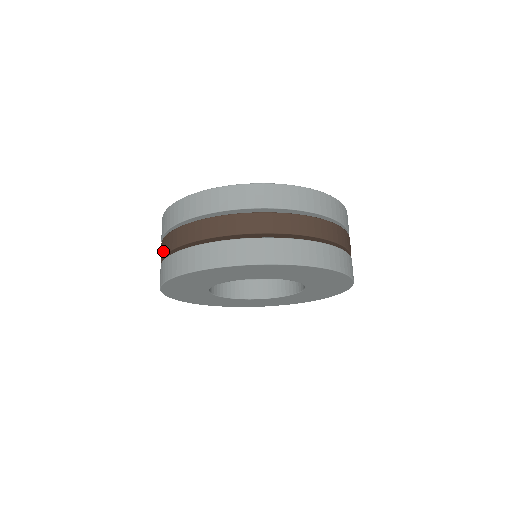
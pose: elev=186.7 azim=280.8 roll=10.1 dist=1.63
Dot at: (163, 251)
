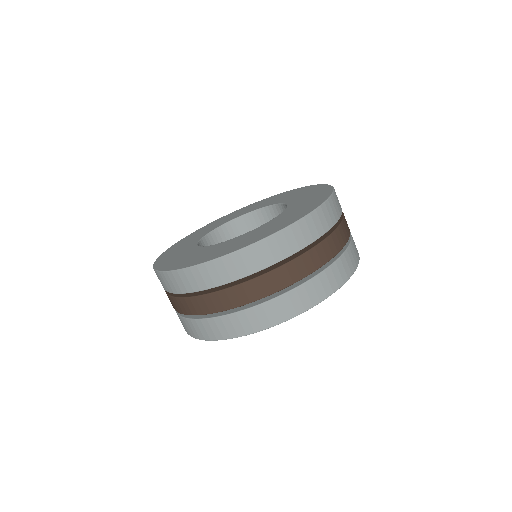
Dot at: occluded
